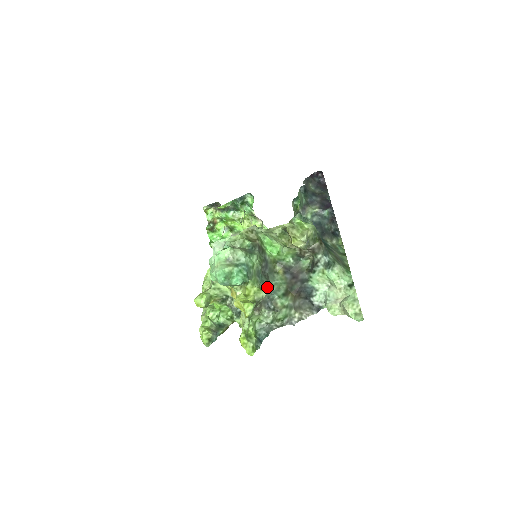
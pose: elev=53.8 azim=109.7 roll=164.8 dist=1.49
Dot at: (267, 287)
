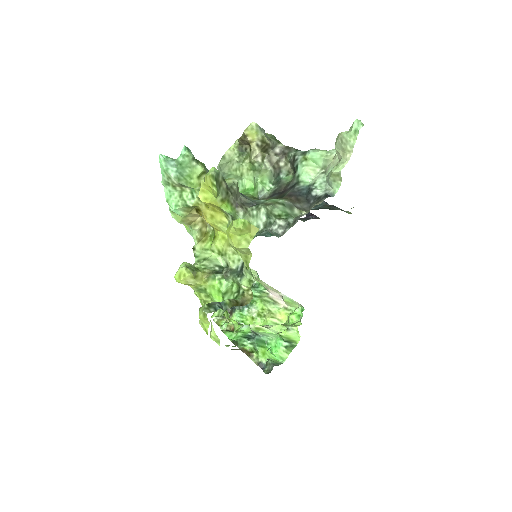
Dot at: occluded
